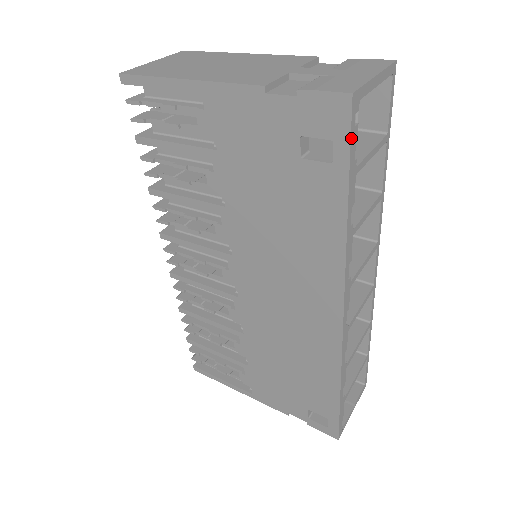
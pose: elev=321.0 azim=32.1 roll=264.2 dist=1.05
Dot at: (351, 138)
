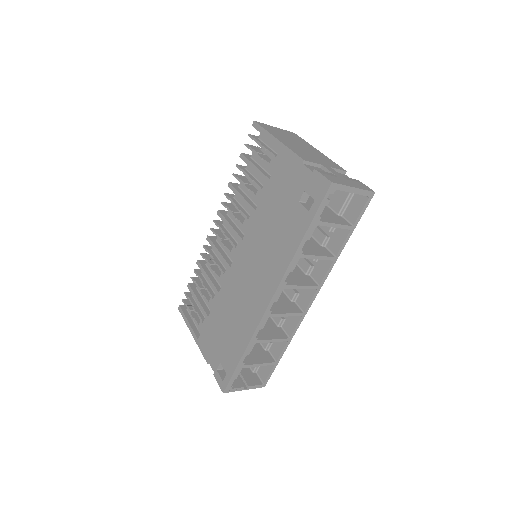
Dot at: (322, 203)
